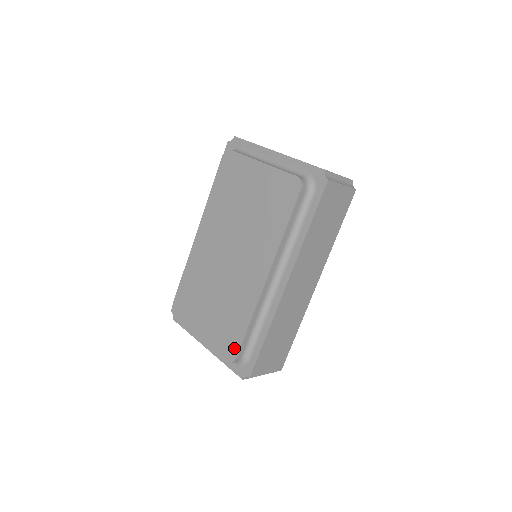
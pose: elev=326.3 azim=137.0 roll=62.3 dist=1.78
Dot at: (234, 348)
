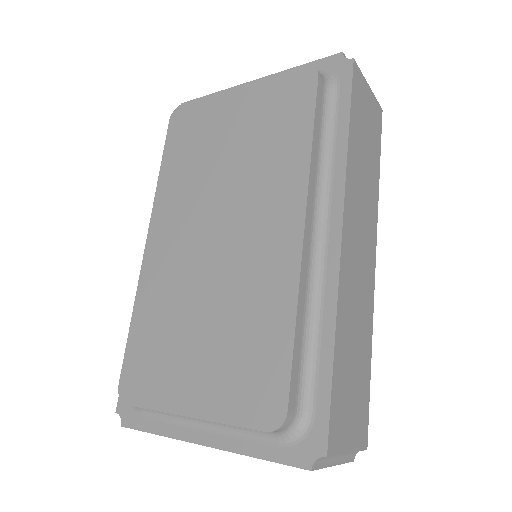
Dot at: (275, 394)
